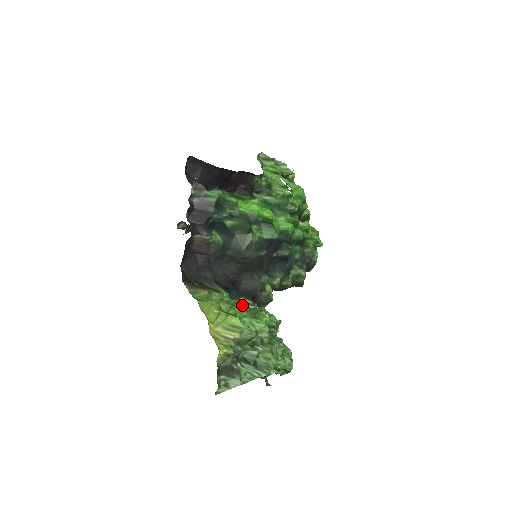
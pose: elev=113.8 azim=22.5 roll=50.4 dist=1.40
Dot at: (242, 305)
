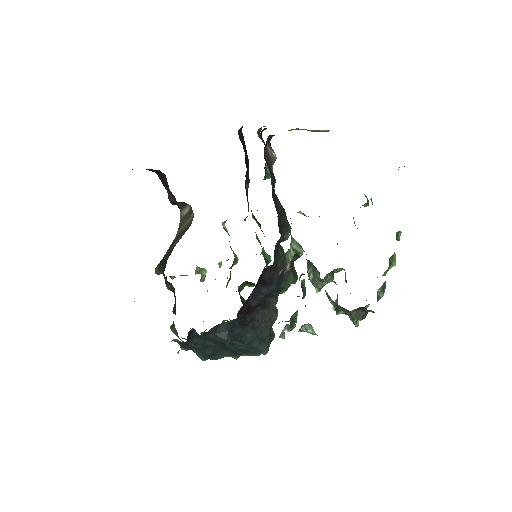
Dot at: occluded
